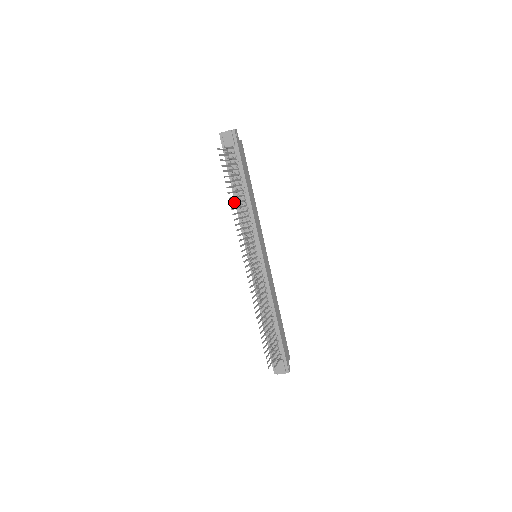
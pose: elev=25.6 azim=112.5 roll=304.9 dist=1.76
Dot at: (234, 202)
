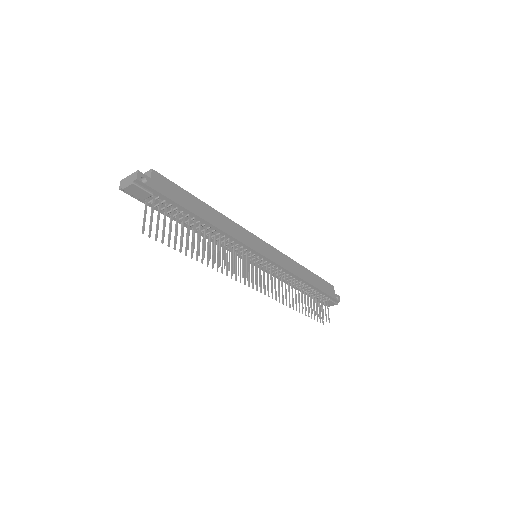
Dot at: (202, 249)
